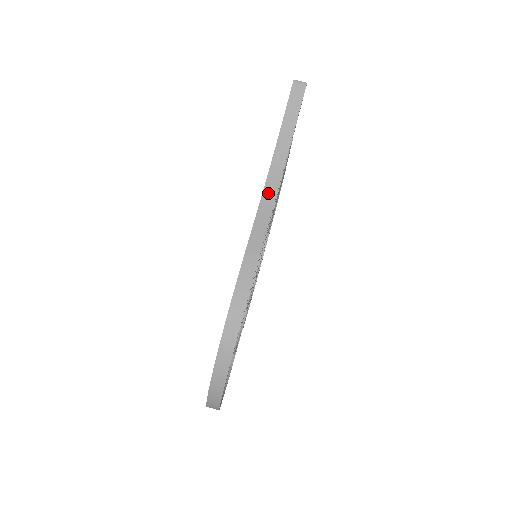
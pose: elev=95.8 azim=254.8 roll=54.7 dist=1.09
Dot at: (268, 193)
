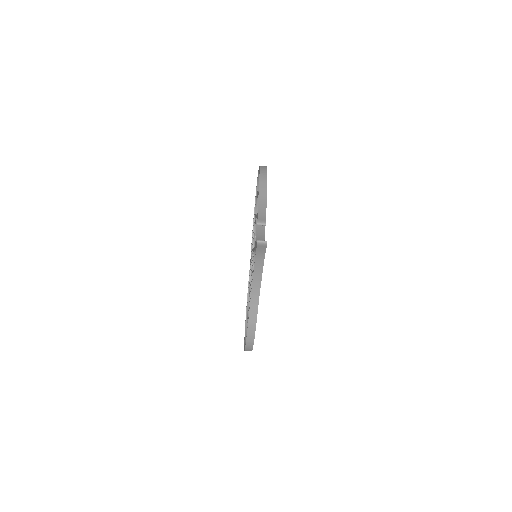
Dot at: (255, 292)
